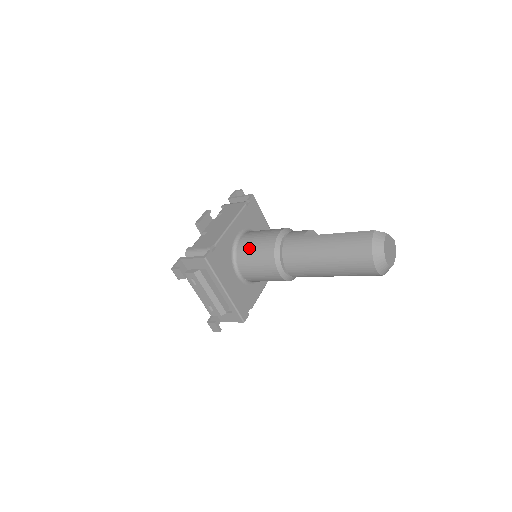
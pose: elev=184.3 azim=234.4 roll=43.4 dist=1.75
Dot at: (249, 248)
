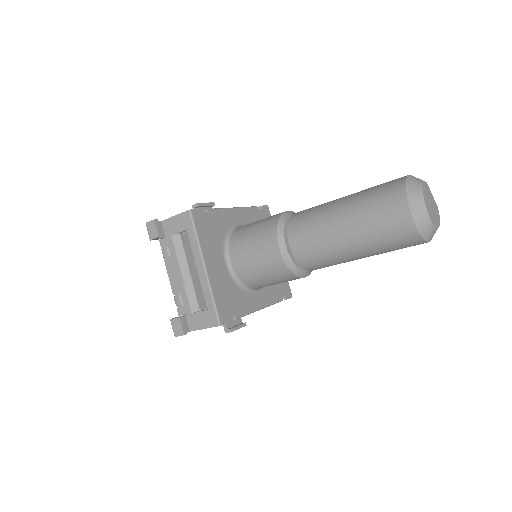
Dot at: (248, 227)
